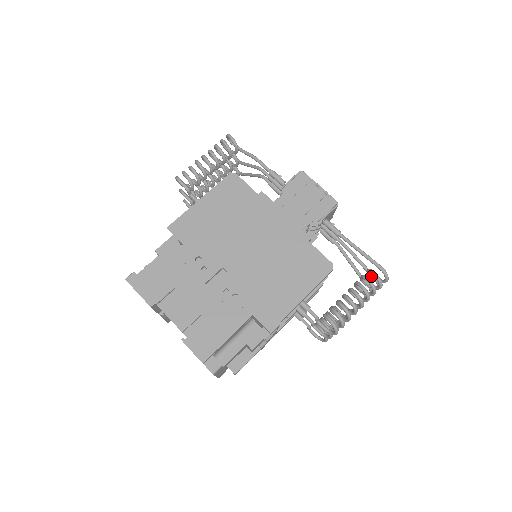
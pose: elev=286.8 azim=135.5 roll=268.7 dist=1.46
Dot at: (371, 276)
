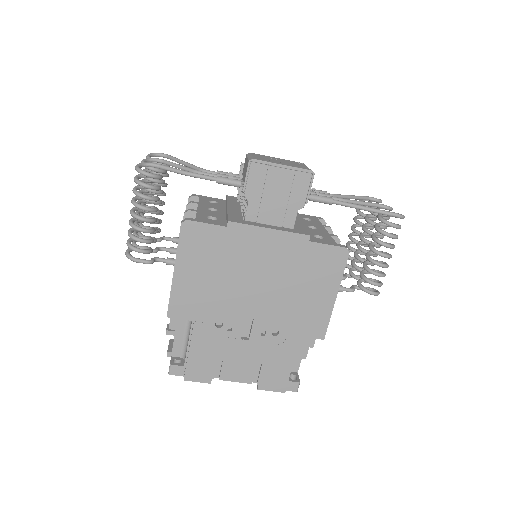
Dot at: (383, 216)
